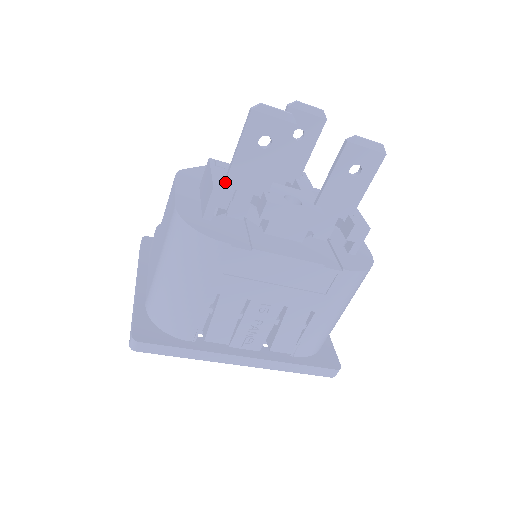
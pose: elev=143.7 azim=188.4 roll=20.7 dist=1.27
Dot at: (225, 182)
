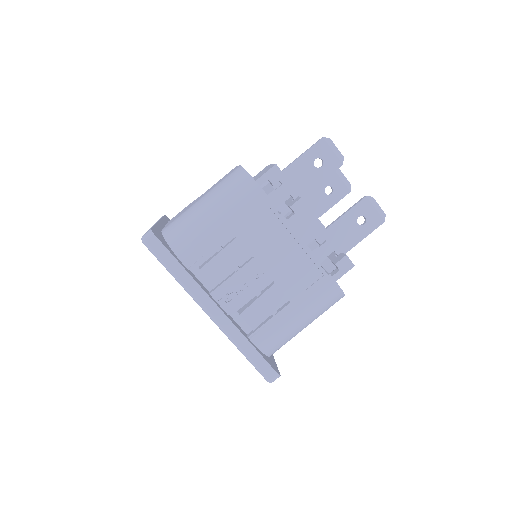
Dot at: occluded
